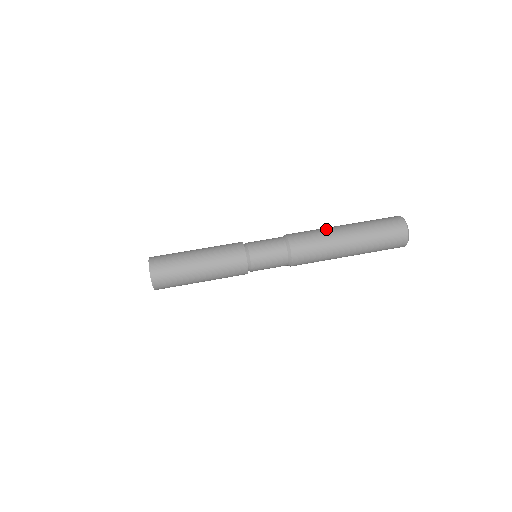
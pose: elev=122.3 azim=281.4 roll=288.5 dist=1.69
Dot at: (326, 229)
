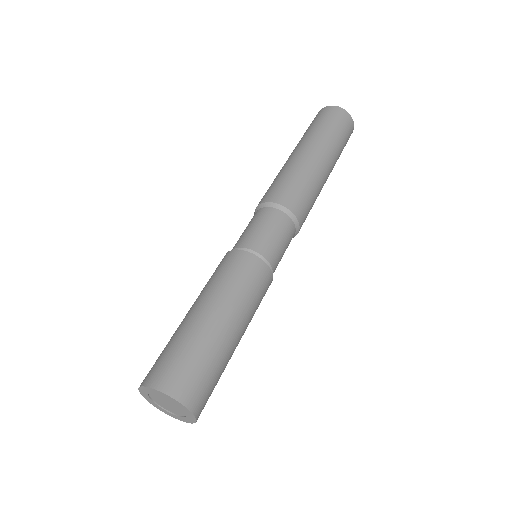
Dot at: occluded
